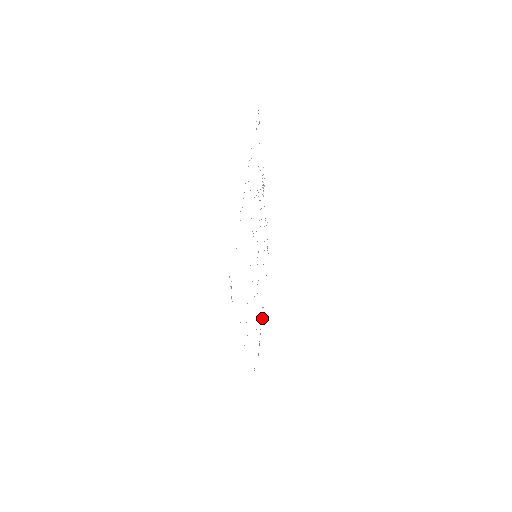
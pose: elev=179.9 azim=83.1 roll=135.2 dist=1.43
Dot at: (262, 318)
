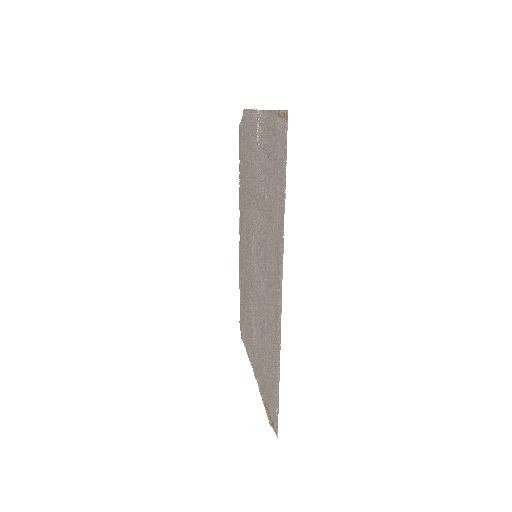
Dot at: occluded
